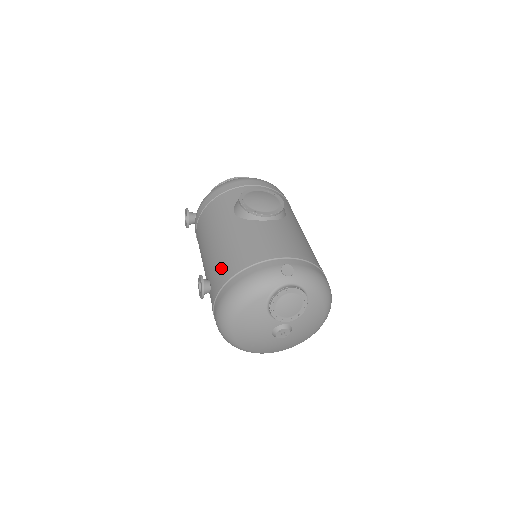
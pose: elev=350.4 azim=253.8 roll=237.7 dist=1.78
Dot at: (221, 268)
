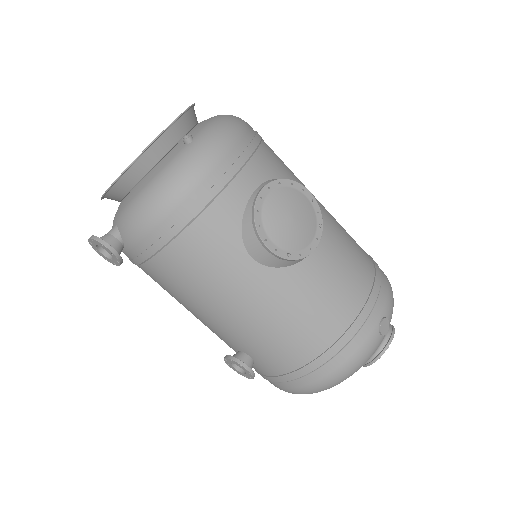
Dot at: (283, 355)
